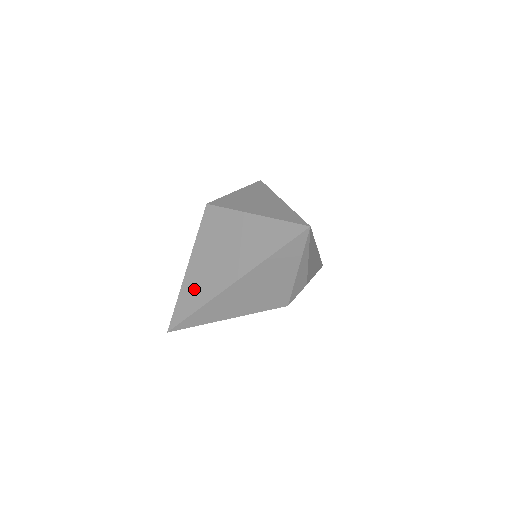
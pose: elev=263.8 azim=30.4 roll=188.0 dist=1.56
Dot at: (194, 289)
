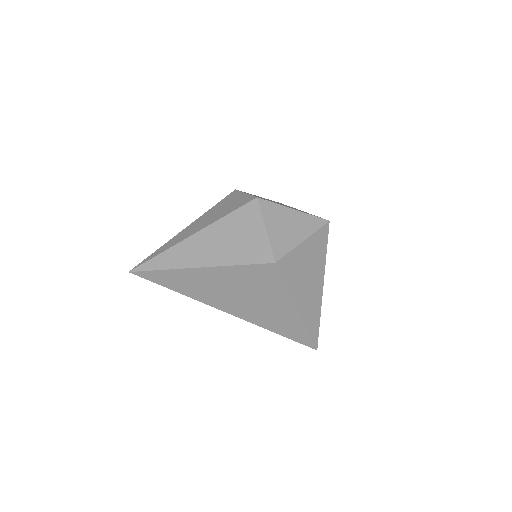
Dot at: (190, 283)
